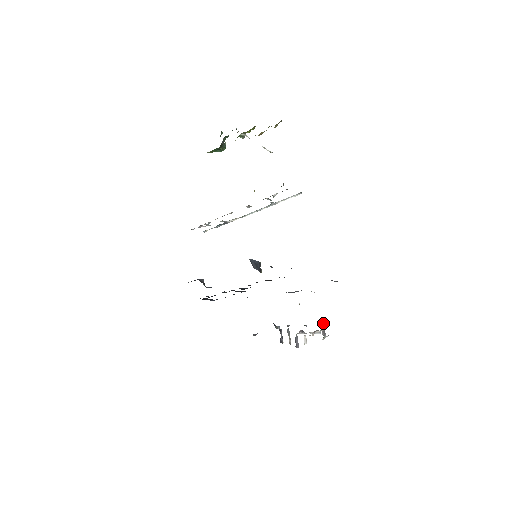
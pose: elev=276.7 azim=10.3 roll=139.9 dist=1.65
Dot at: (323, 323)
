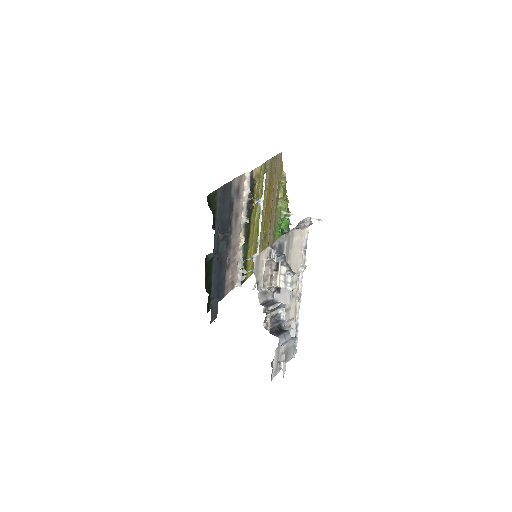
Dot at: (284, 254)
